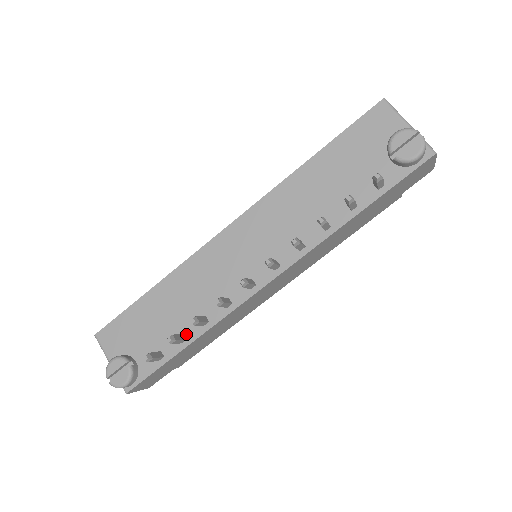
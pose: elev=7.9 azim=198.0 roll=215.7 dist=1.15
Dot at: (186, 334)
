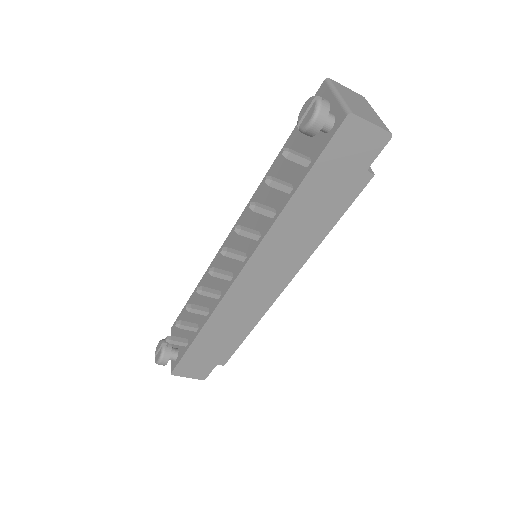
Dot at: (199, 324)
